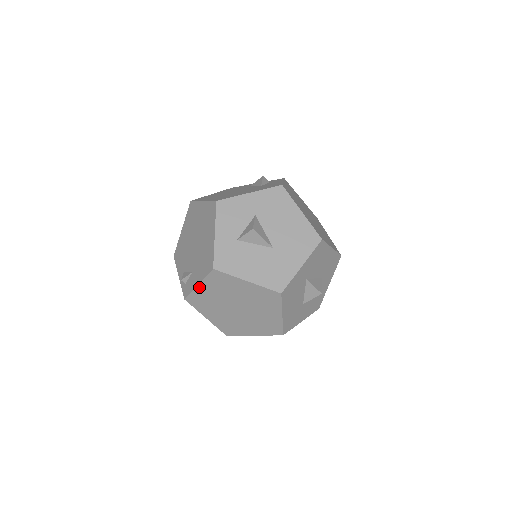
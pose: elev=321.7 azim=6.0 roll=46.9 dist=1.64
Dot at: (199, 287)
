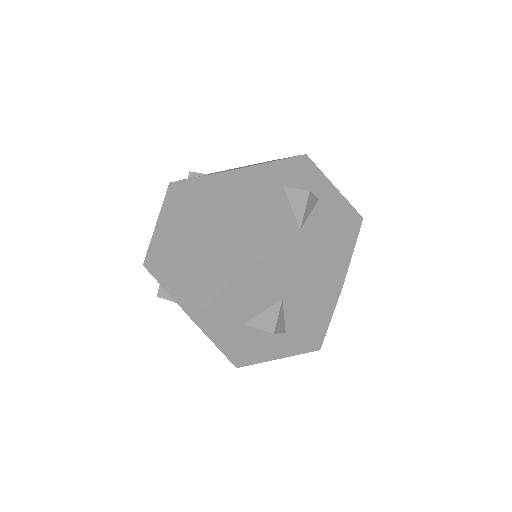
Dot at: (200, 180)
